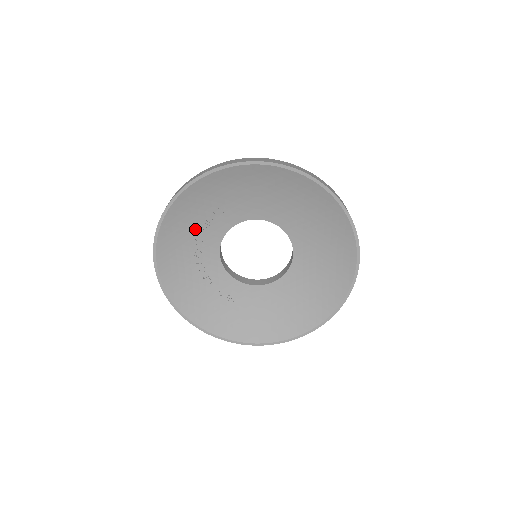
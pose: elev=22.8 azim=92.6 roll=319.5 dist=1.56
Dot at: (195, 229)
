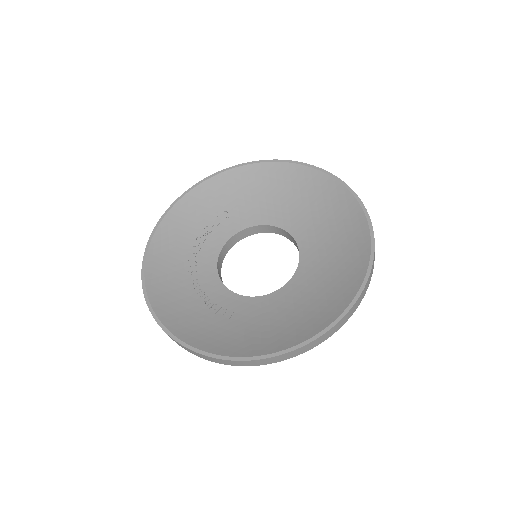
Dot at: (192, 238)
